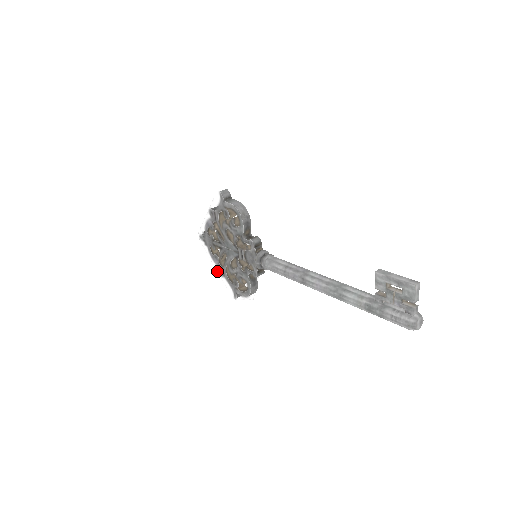
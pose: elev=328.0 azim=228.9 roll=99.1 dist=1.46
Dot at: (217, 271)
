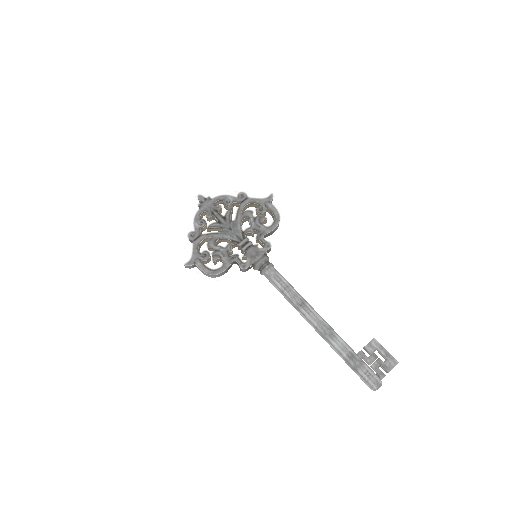
Dot at: (188, 231)
